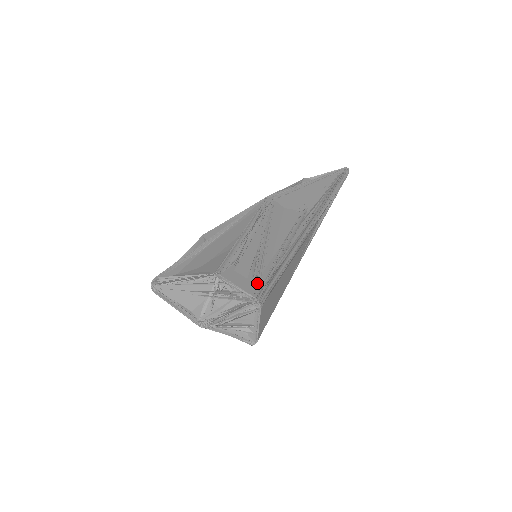
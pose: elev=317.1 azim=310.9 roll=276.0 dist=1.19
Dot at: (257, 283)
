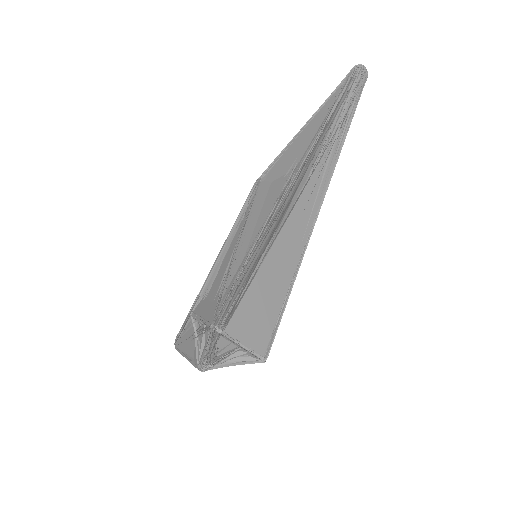
Dot at: (218, 303)
